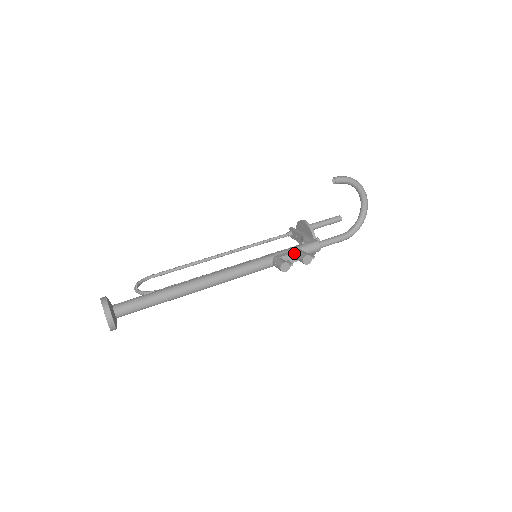
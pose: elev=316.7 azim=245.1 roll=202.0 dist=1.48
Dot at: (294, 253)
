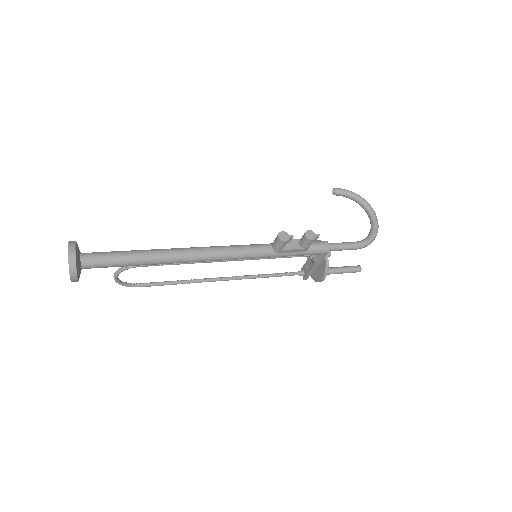
Dot at: (296, 240)
